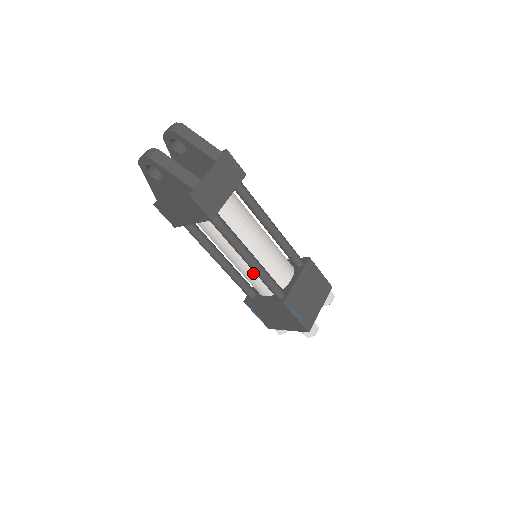
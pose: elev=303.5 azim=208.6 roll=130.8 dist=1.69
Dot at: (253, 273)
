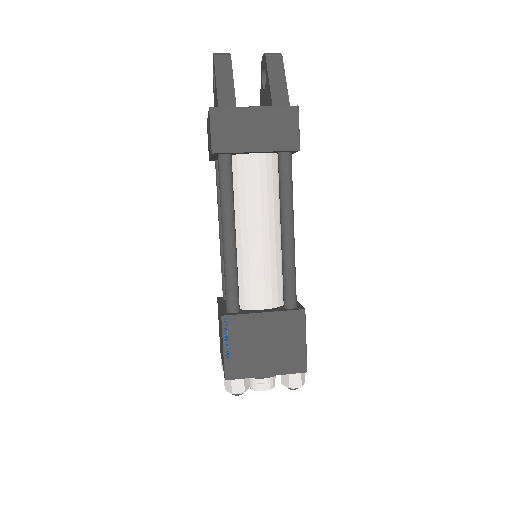
Dot at: occluded
